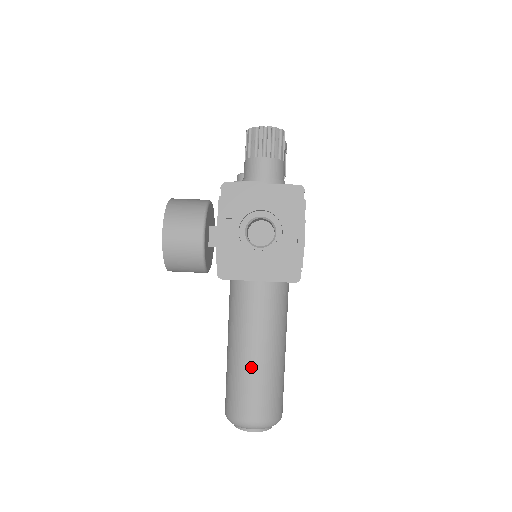
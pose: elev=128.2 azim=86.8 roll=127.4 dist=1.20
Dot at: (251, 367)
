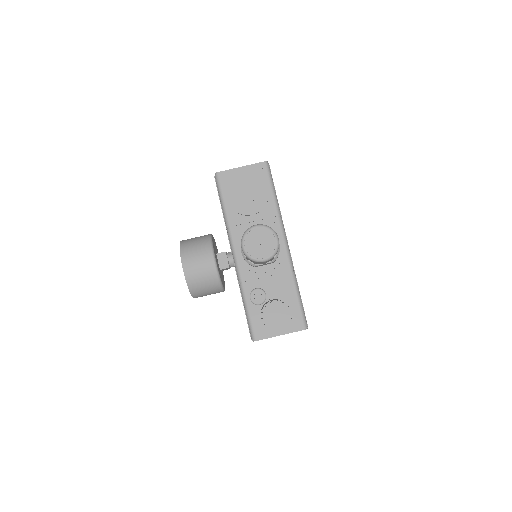
Dot at: occluded
